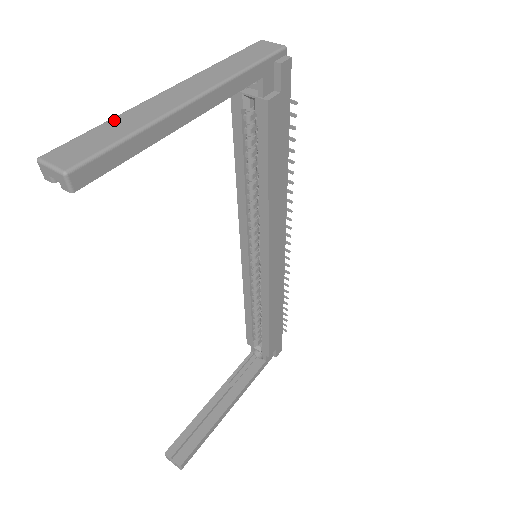
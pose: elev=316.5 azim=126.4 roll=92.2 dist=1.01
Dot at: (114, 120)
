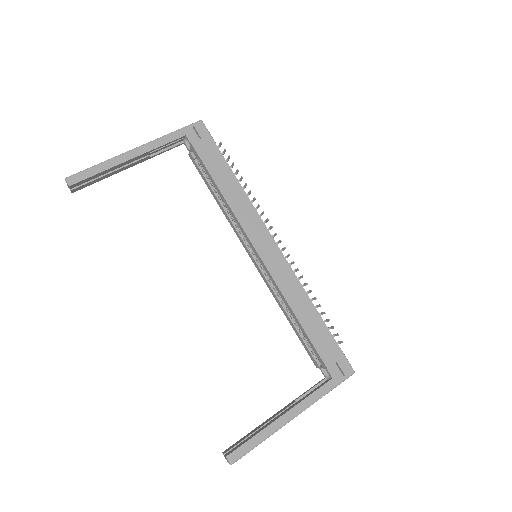
Dot at: occluded
